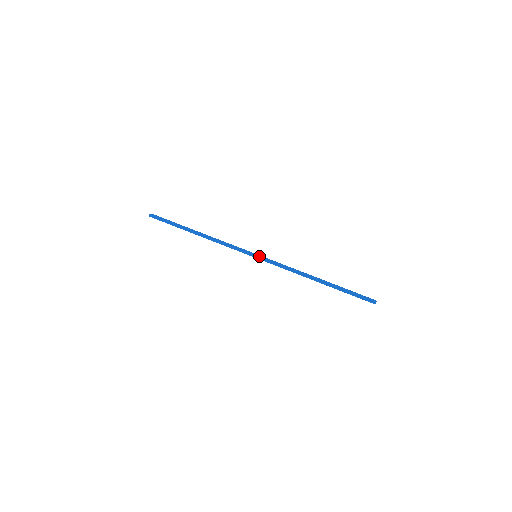
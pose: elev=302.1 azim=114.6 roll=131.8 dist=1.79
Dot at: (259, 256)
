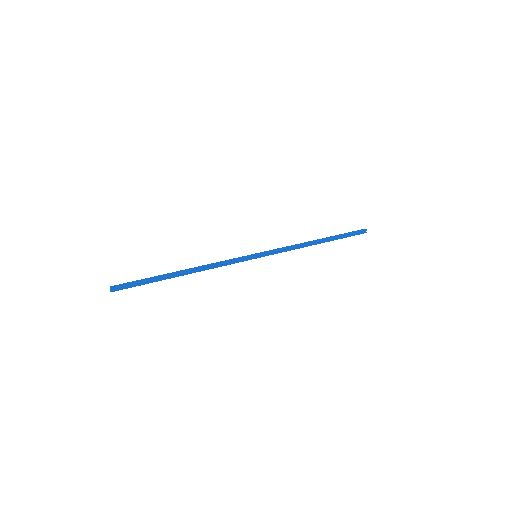
Dot at: (259, 253)
